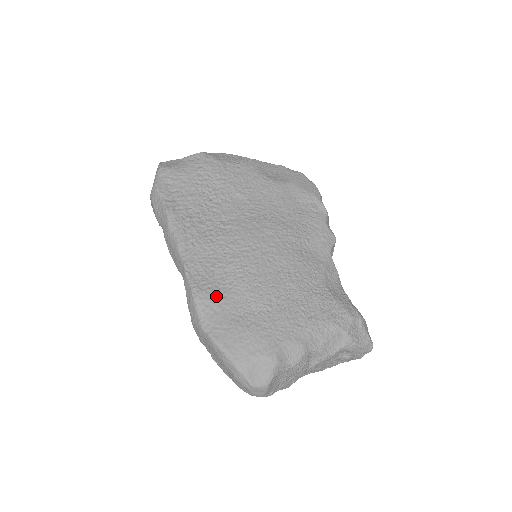
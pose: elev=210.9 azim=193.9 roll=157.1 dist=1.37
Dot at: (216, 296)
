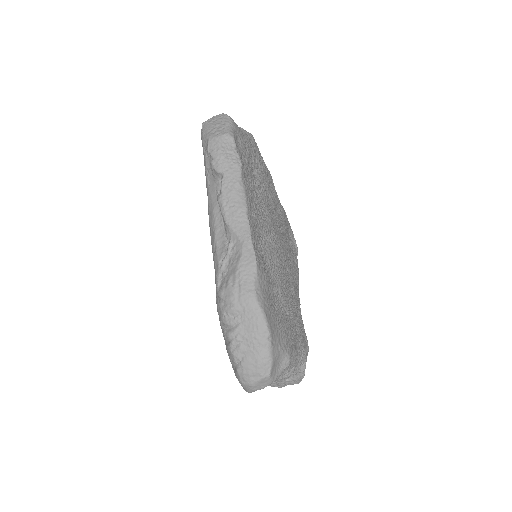
Dot at: (267, 275)
